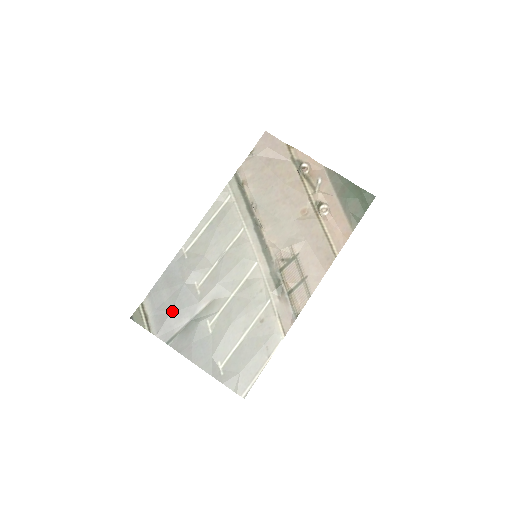
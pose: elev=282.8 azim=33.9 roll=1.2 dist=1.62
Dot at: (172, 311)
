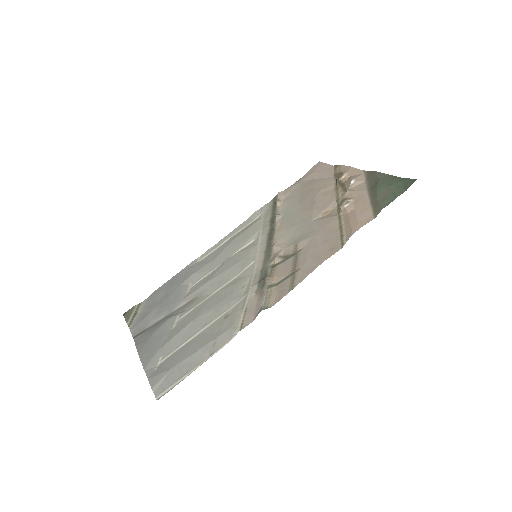
Dot at: (156, 308)
